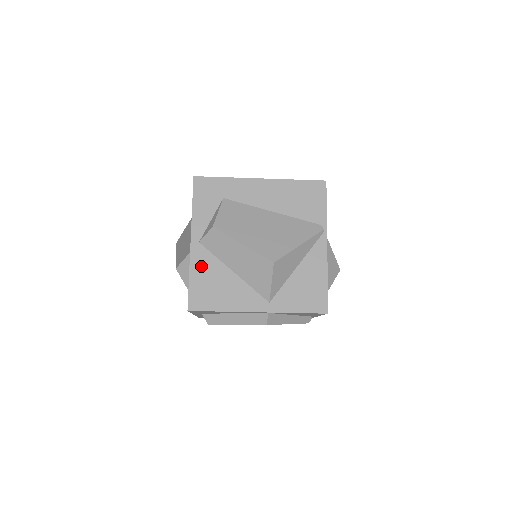
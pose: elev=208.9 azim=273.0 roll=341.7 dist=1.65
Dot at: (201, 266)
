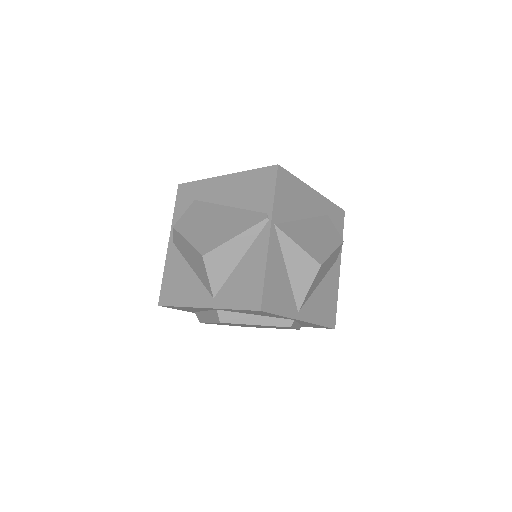
Dot at: (172, 265)
